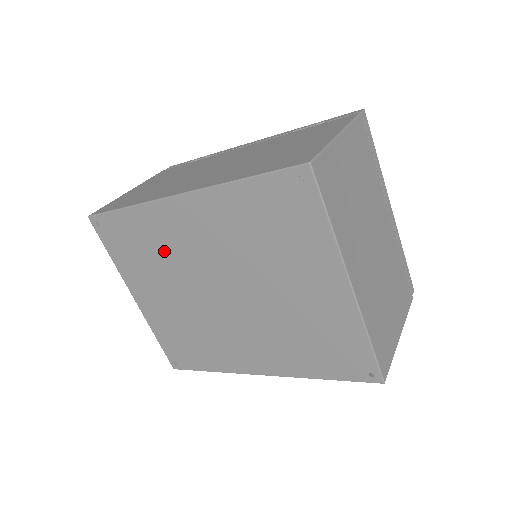
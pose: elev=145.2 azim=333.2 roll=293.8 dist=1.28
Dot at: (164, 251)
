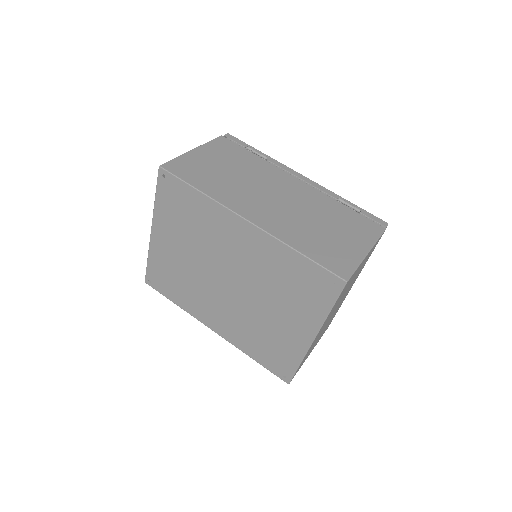
Dot at: (205, 232)
